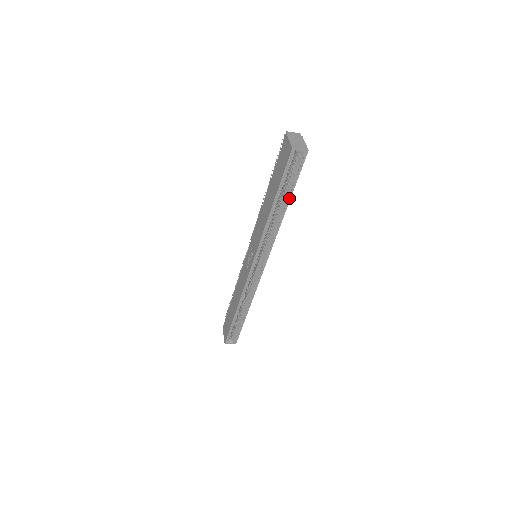
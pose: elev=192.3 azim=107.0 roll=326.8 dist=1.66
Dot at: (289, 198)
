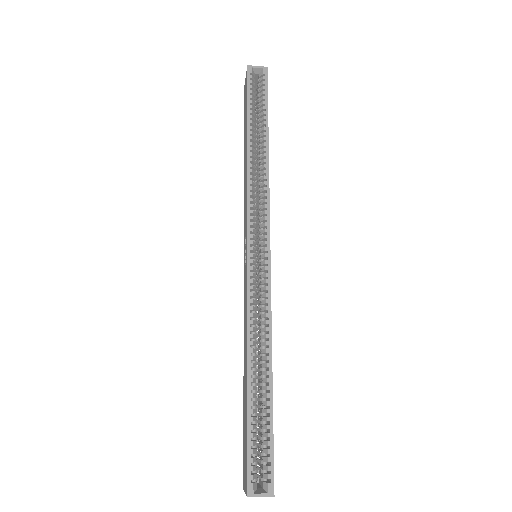
Dot at: (266, 127)
